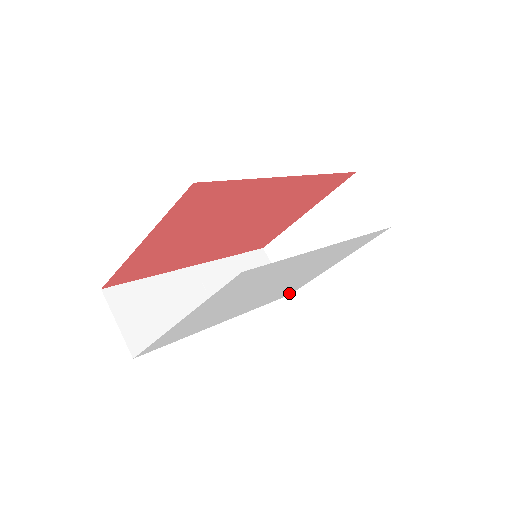
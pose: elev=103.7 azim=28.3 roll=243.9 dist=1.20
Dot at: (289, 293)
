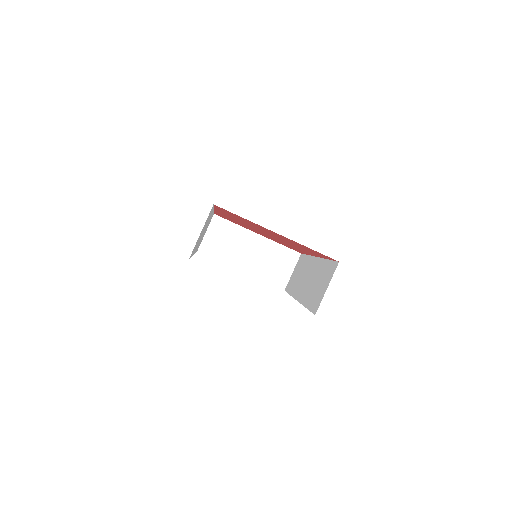
Dot at: occluded
